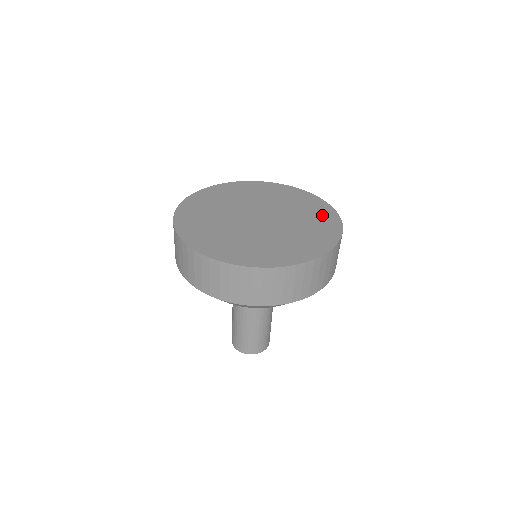
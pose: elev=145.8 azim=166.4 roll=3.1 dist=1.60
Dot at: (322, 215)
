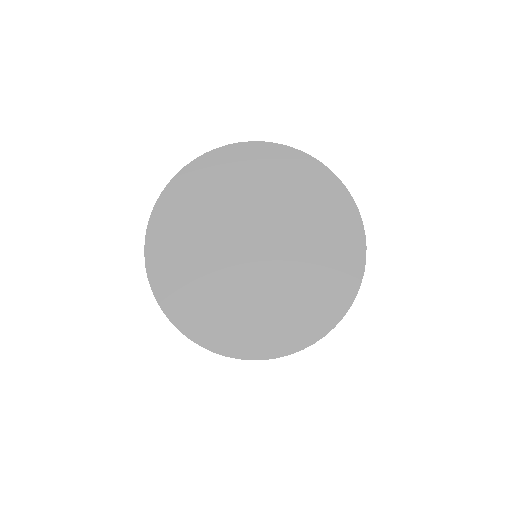
Dot at: (334, 211)
